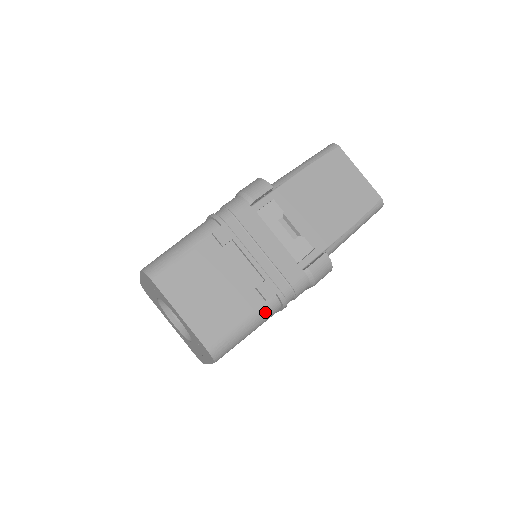
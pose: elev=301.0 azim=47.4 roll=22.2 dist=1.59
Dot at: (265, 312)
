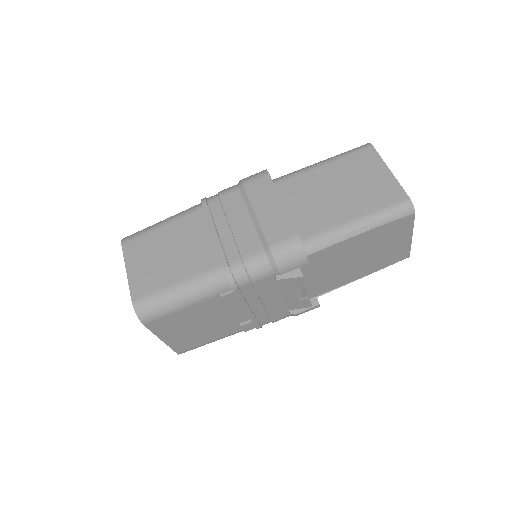
Dot at: occluded
